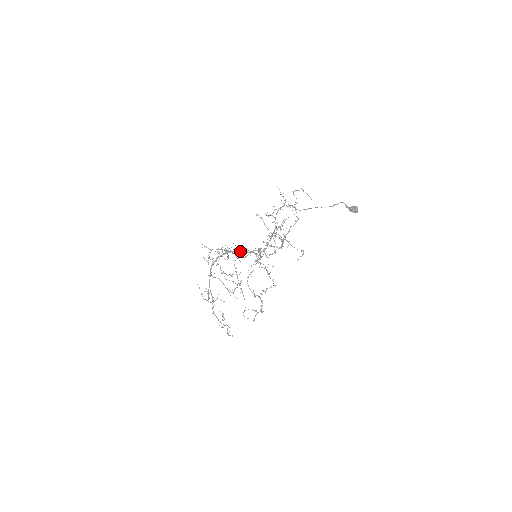
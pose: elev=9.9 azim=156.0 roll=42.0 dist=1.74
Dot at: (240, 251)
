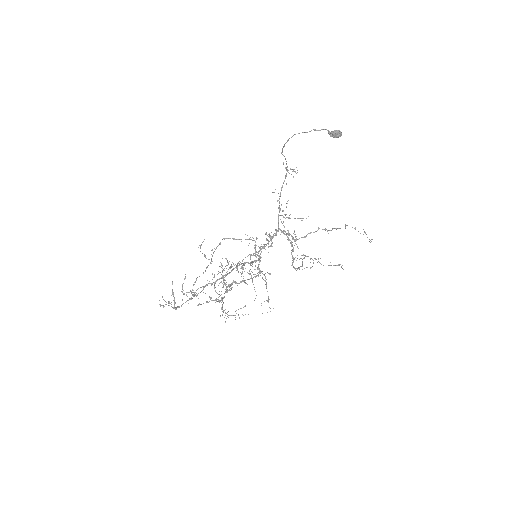
Dot at: (251, 262)
